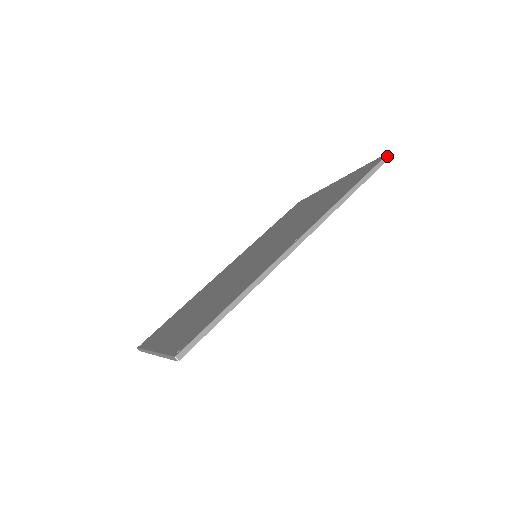
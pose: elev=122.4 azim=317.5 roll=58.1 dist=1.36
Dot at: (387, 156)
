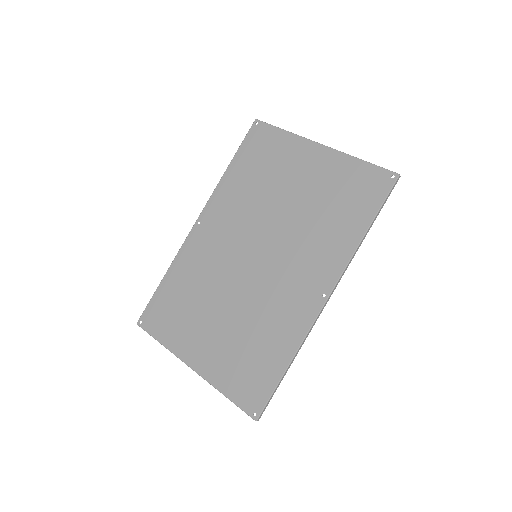
Dot at: (396, 182)
